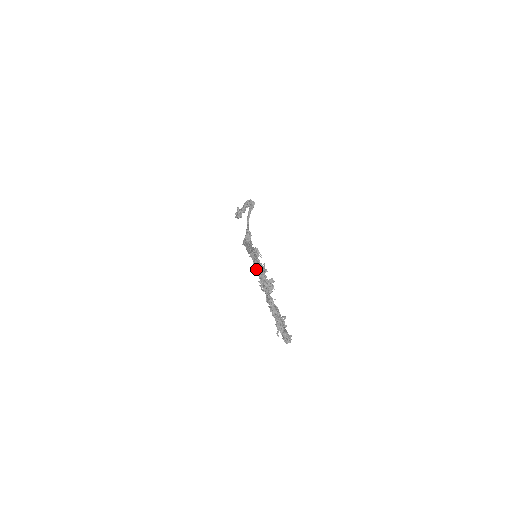
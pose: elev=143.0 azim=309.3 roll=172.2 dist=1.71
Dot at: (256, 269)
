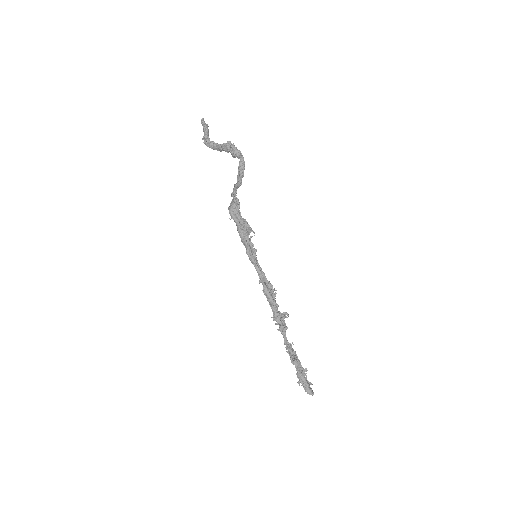
Dot at: (267, 299)
